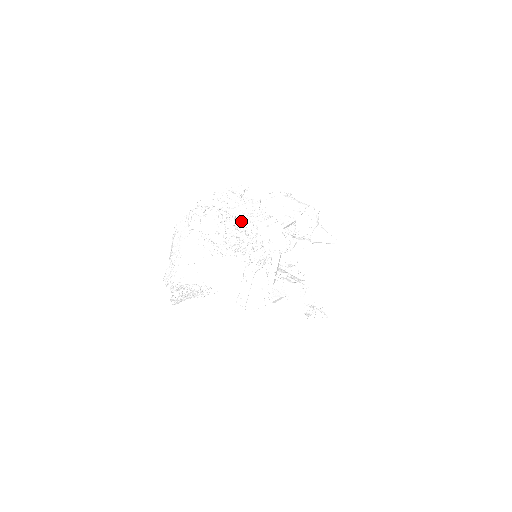
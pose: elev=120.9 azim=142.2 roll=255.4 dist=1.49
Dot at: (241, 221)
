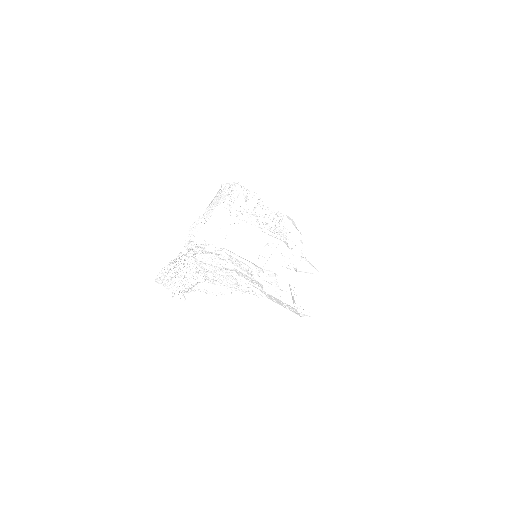
Dot at: (268, 211)
